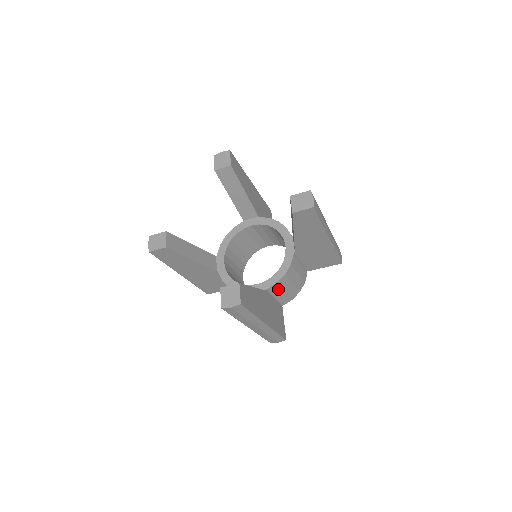
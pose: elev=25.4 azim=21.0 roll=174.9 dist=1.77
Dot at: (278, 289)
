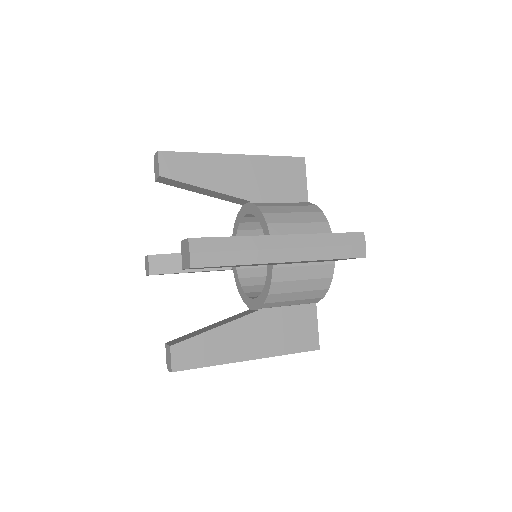
Dot at: (278, 303)
